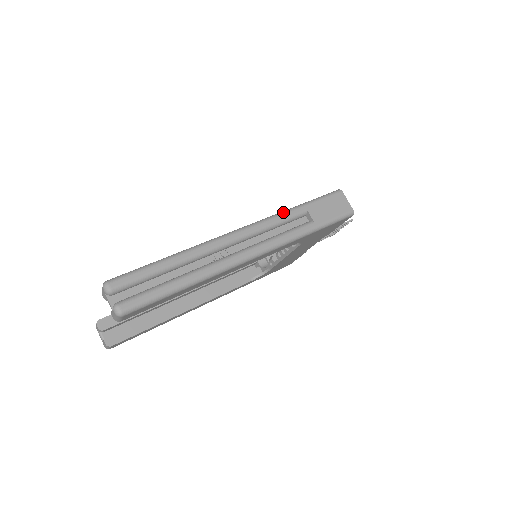
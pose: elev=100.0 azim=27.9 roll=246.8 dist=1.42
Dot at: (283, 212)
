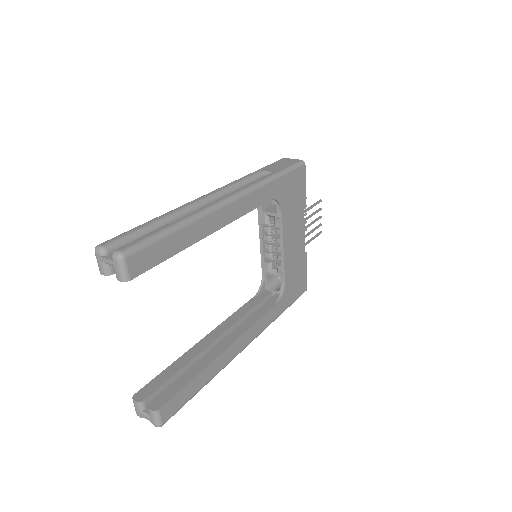
Dot at: (242, 177)
